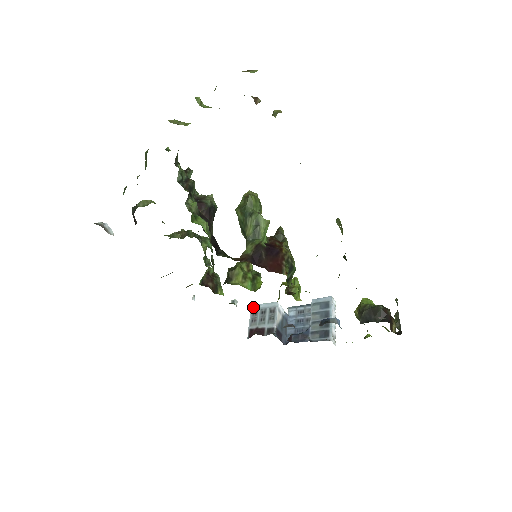
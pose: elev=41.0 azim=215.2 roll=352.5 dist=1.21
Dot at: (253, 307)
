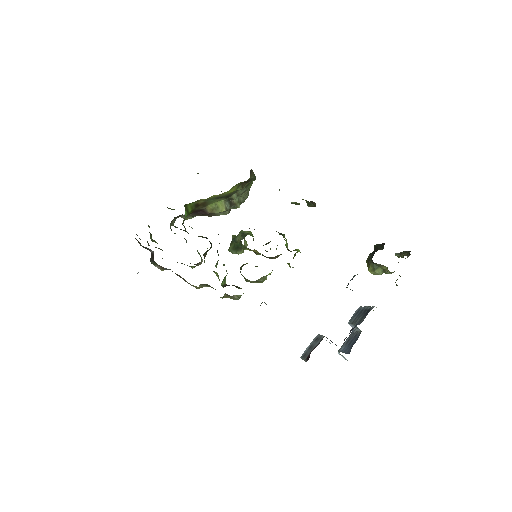
Dot at: (301, 356)
